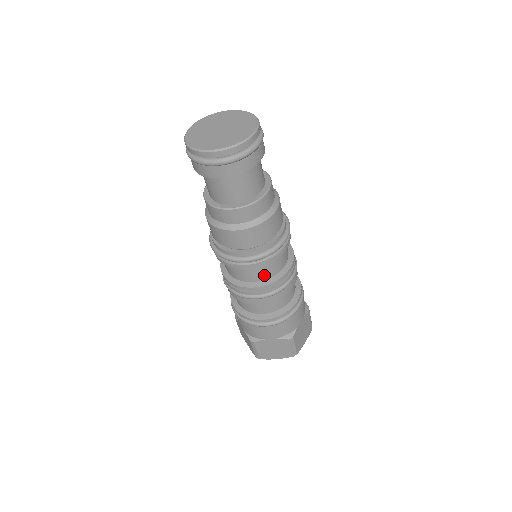
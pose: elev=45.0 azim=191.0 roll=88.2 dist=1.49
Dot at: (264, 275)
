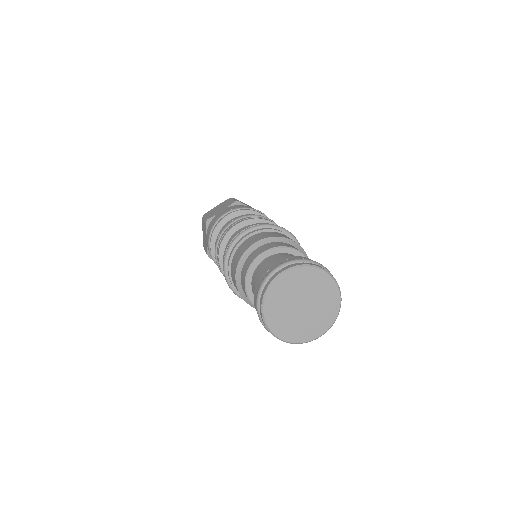
Dot at: occluded
